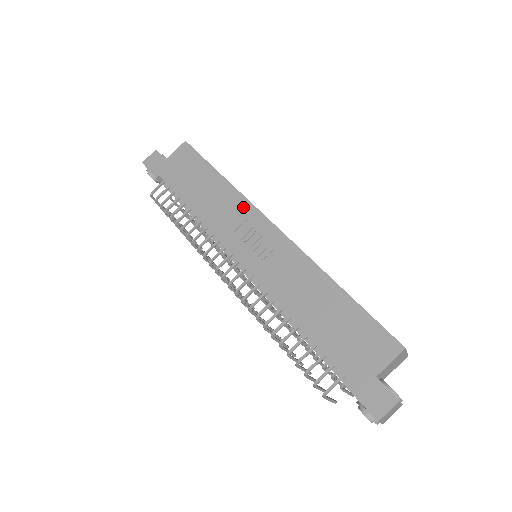
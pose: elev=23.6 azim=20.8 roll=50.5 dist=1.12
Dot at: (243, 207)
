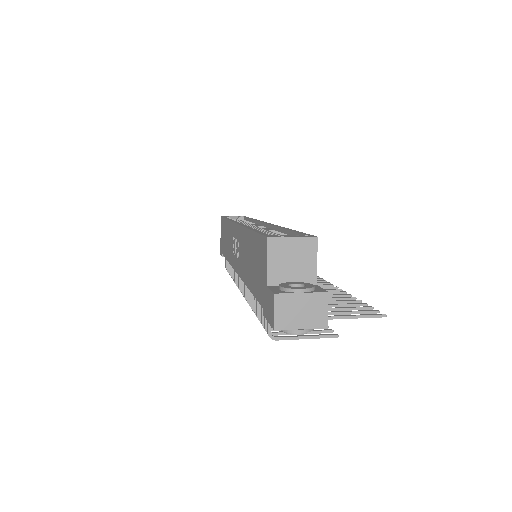
Dot at: (231, 229)
